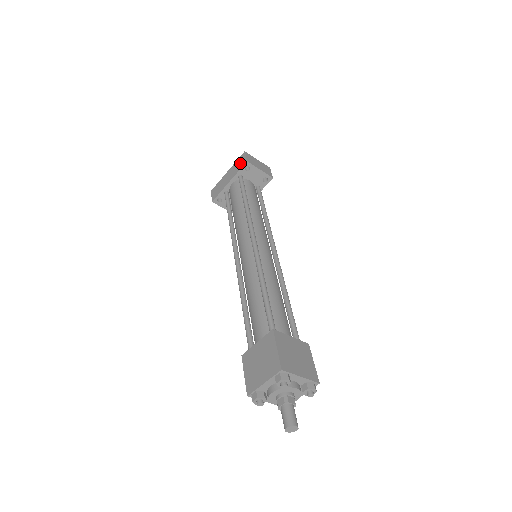
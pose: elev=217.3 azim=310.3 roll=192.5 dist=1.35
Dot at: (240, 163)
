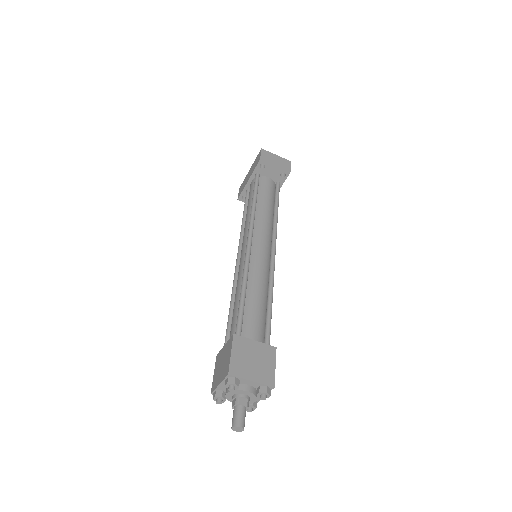
Dot at: (256, 161)
